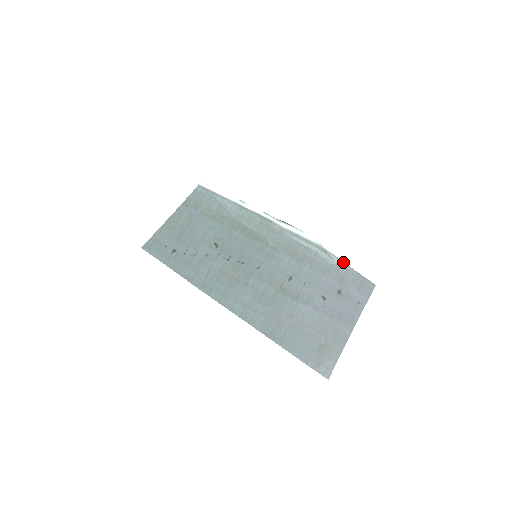
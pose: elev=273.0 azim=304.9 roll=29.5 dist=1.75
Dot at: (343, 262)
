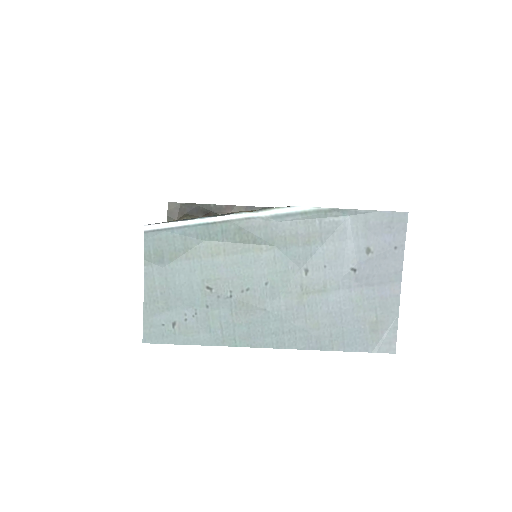
Dot at: (357, 210)
